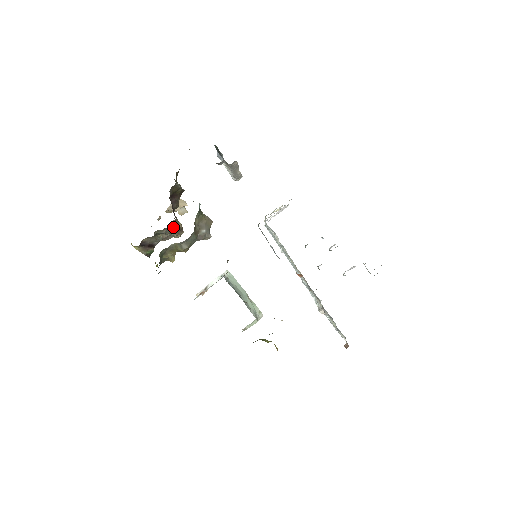
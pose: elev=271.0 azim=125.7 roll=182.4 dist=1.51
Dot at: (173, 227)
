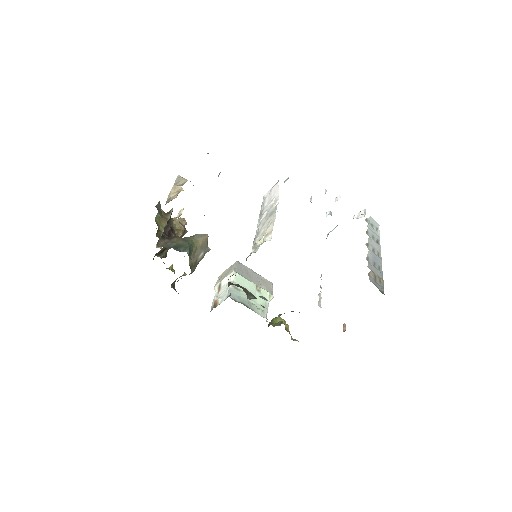
Dot at: occluded
